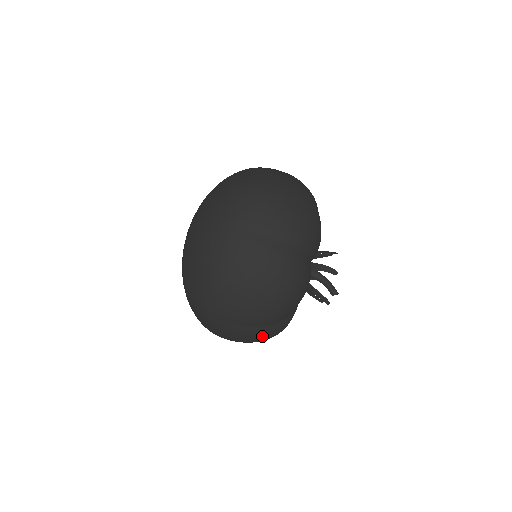
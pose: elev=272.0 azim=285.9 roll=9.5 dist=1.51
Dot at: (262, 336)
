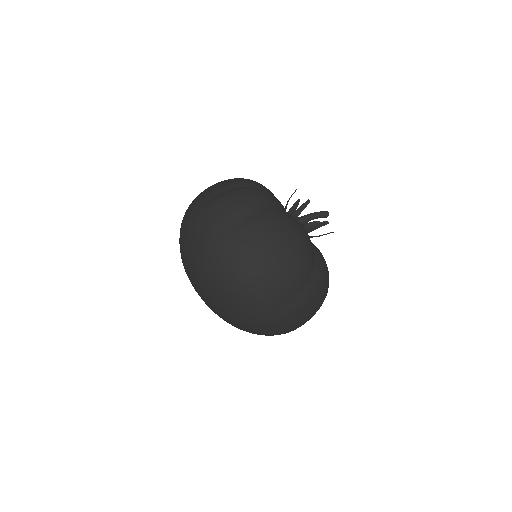
Dot at: occluded
